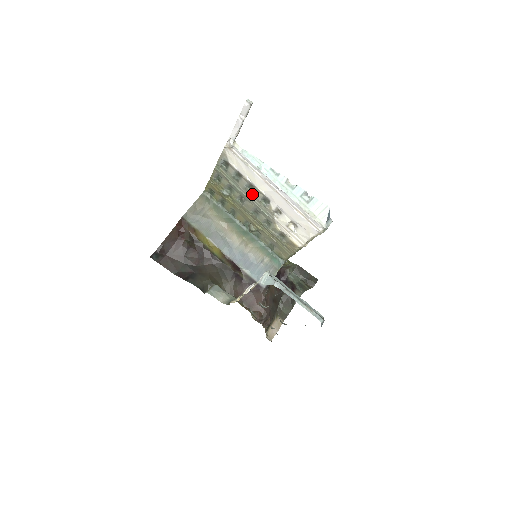
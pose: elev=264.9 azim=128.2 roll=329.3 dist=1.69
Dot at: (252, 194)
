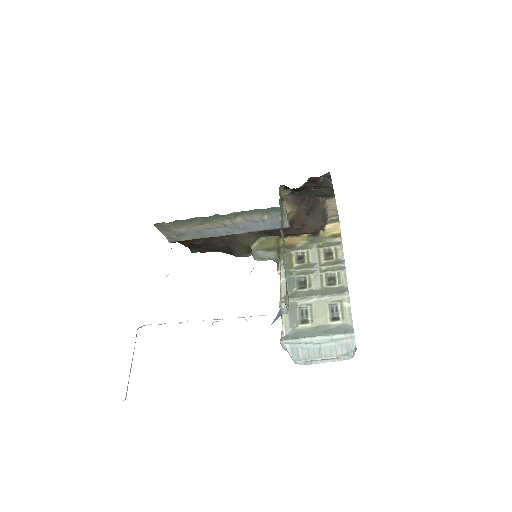
Dot at: occluded
